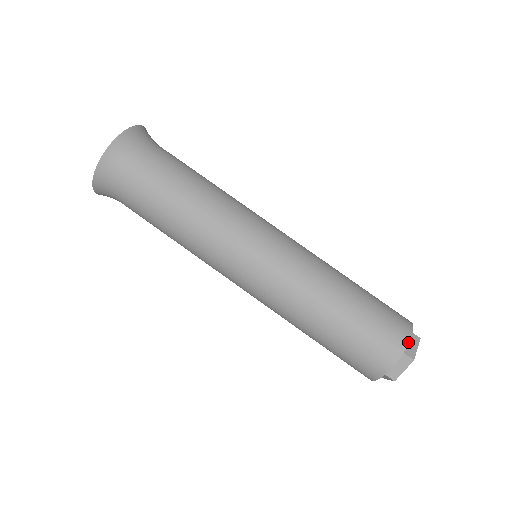
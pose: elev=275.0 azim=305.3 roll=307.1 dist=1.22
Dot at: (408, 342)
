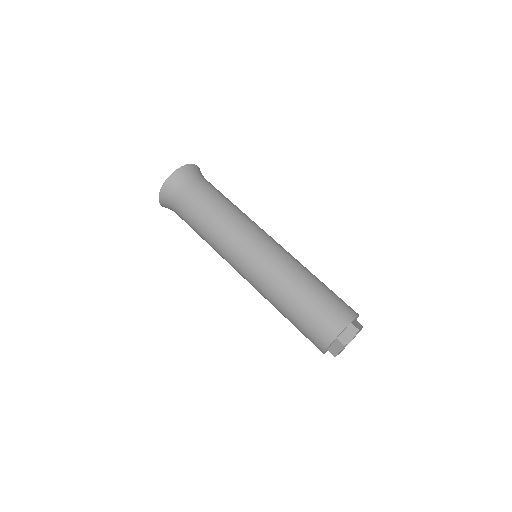
Dot at: (356, 316)
